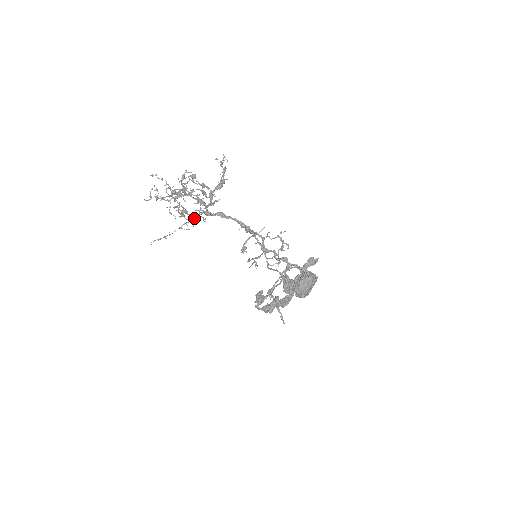
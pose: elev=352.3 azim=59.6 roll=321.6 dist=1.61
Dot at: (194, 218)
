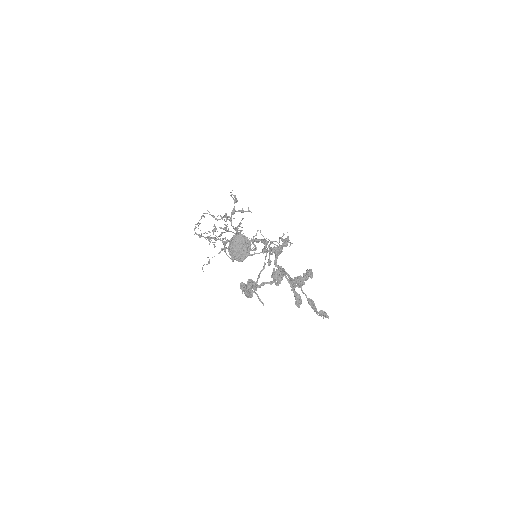
Dot at: (223, 242)
